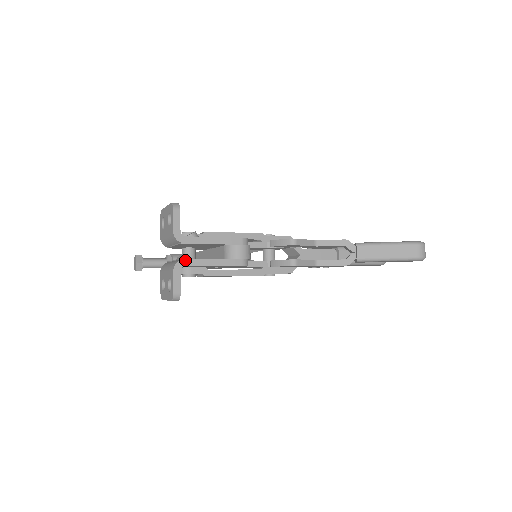
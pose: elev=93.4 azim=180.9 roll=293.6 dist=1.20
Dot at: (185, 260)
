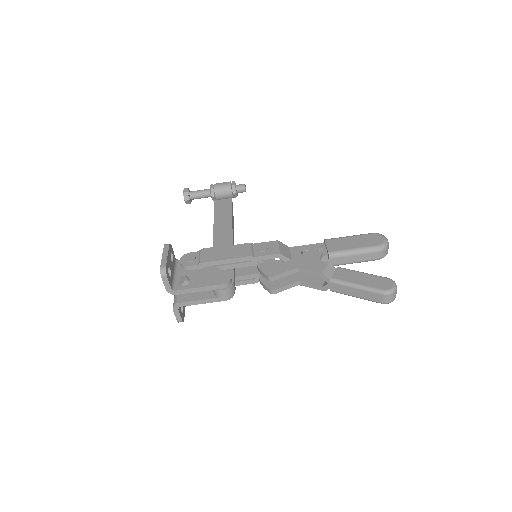
Dot at: (180, 304)
